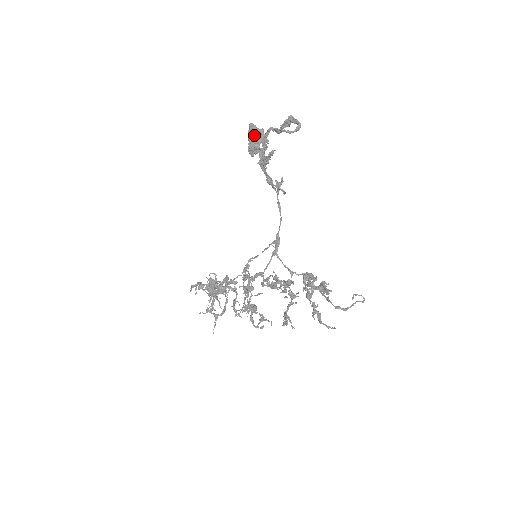
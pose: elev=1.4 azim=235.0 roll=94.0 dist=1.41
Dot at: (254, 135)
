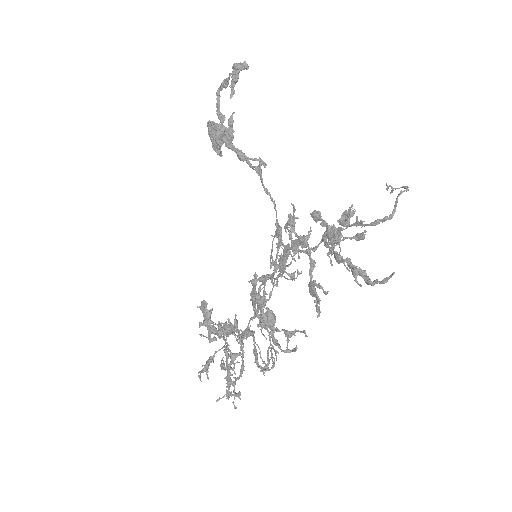
Dot at: (214, 130)
